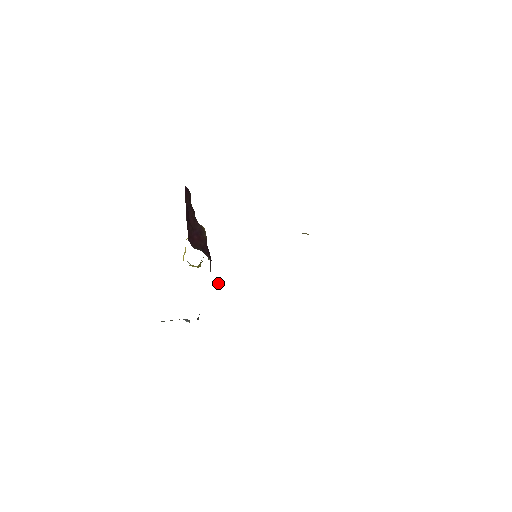
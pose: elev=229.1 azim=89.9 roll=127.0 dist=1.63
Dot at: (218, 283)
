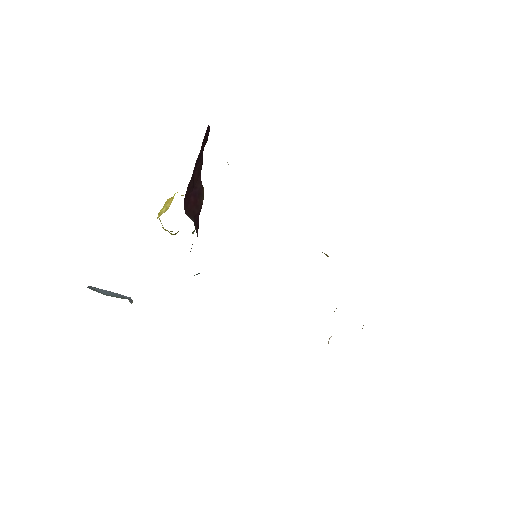
Dot at: occluded
